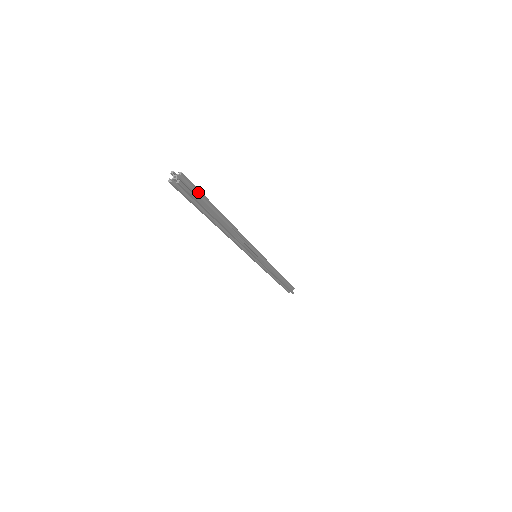
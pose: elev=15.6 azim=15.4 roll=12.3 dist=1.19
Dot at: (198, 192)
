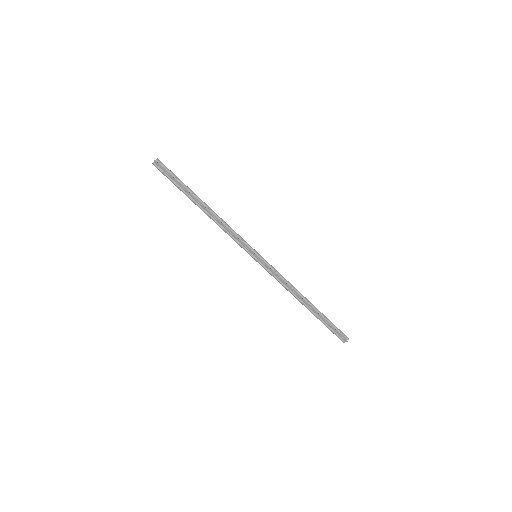
Dot at: (172, 174)
